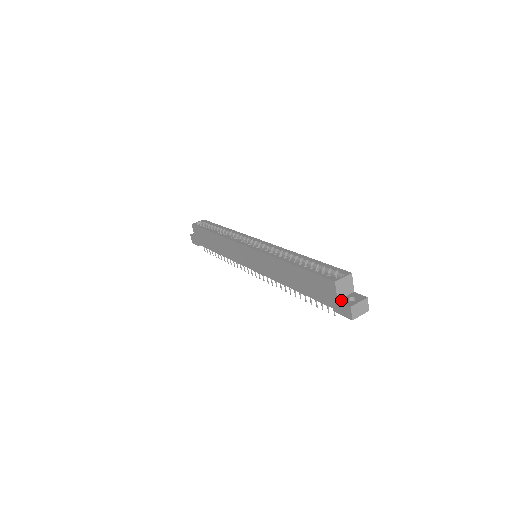
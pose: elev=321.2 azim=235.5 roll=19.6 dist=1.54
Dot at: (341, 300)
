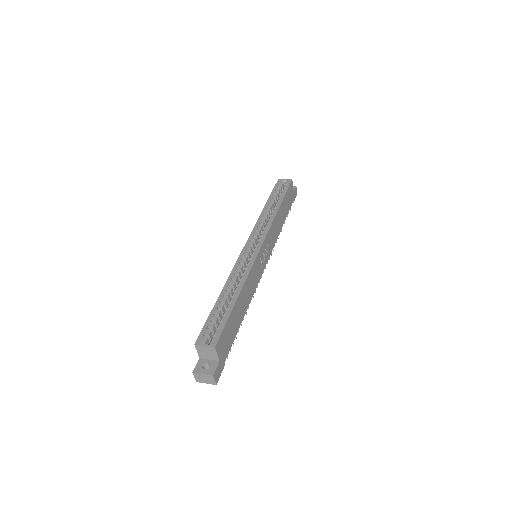
Dot at: (201, 360)
